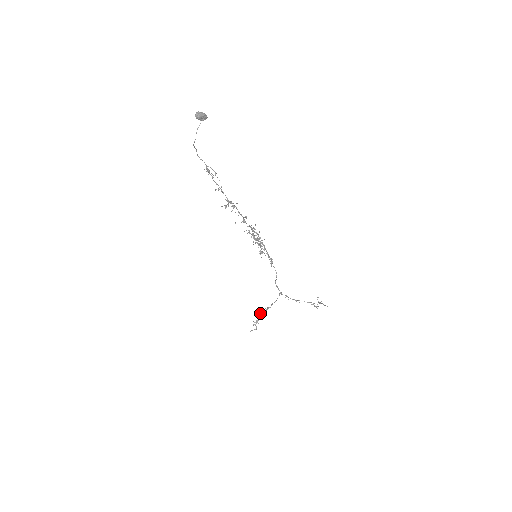
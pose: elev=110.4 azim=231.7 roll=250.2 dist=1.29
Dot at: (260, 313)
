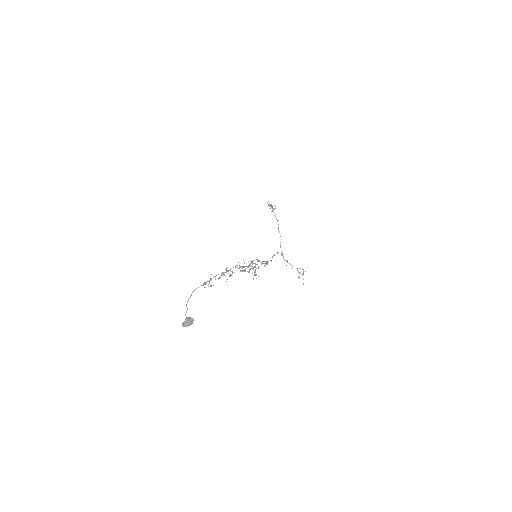
Dot at: (274, 208)
